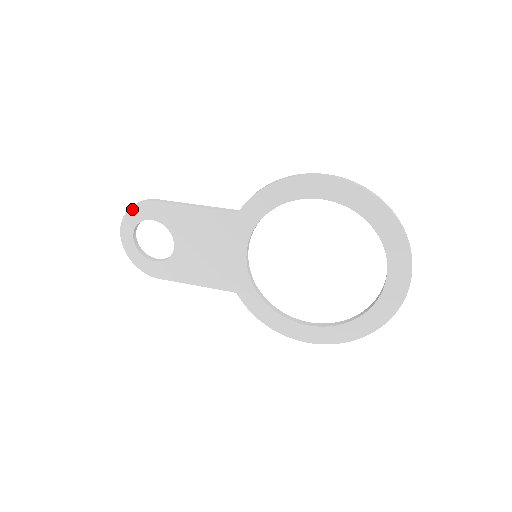
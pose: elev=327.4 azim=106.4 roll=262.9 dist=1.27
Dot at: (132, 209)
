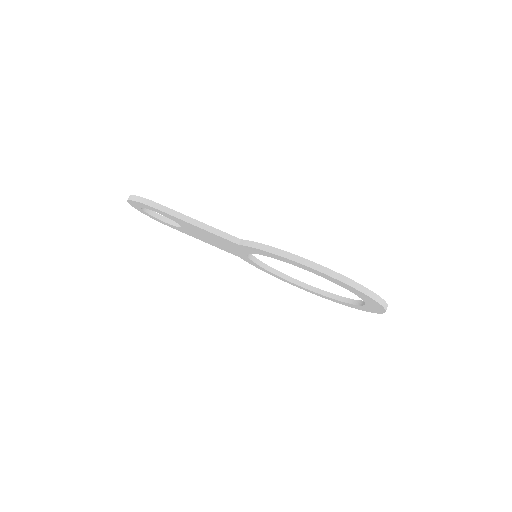
Dot at: (136, 202)
